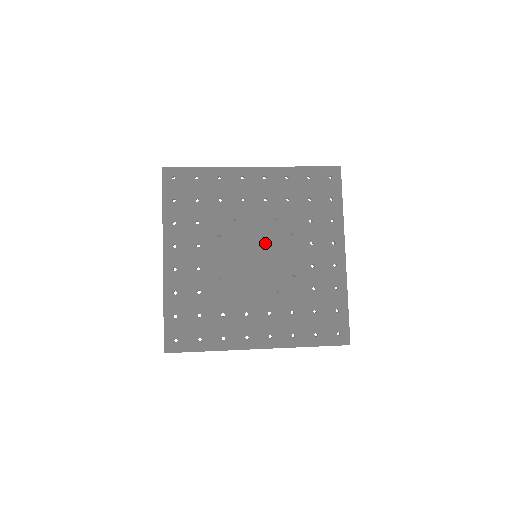
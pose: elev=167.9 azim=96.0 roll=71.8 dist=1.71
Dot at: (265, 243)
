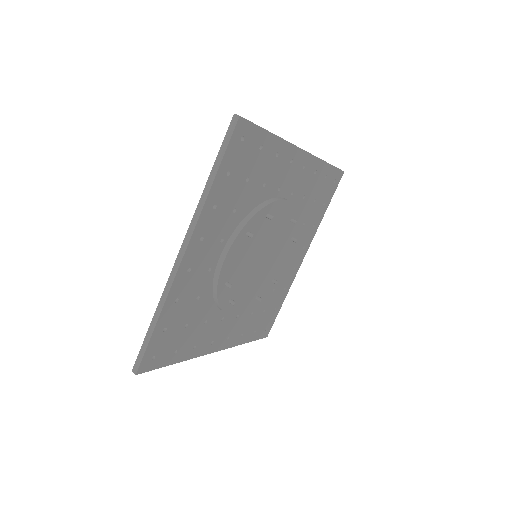
Dot at: (273, 246)
